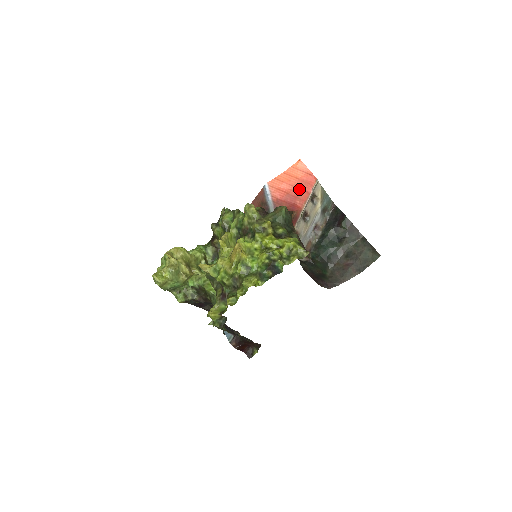
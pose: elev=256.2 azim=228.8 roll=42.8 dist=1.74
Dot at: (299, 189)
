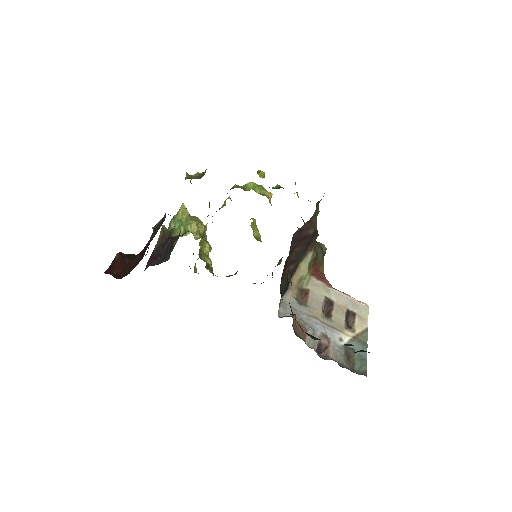
Dot at: occluded
